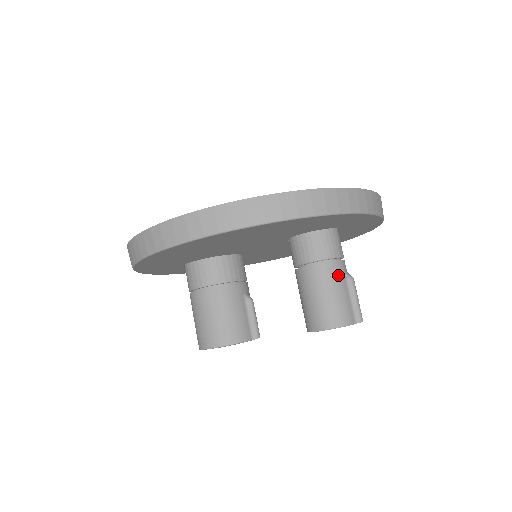
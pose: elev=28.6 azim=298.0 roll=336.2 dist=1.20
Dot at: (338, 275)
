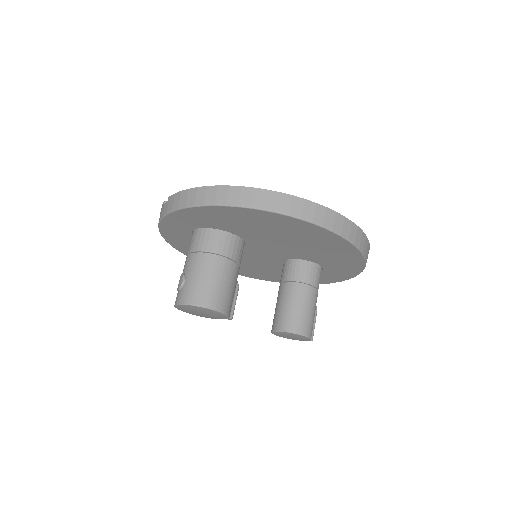
Dot at: (316, 302)
